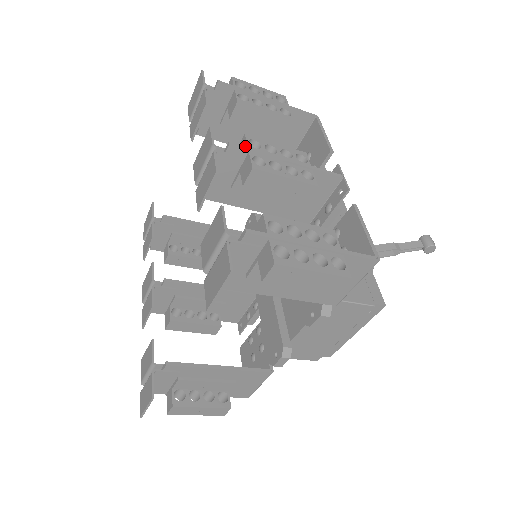
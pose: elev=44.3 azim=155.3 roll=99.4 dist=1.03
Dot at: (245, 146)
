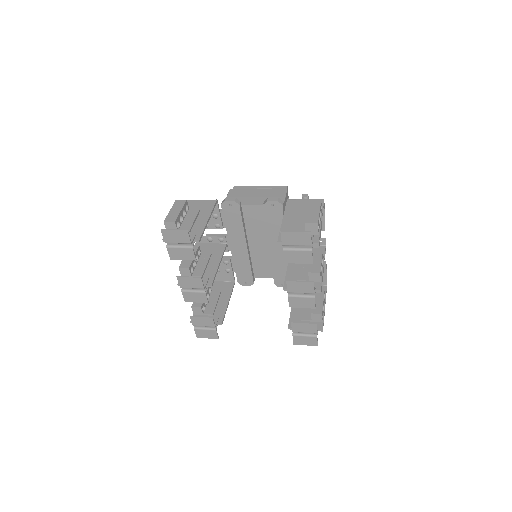
Dot at: occluded
